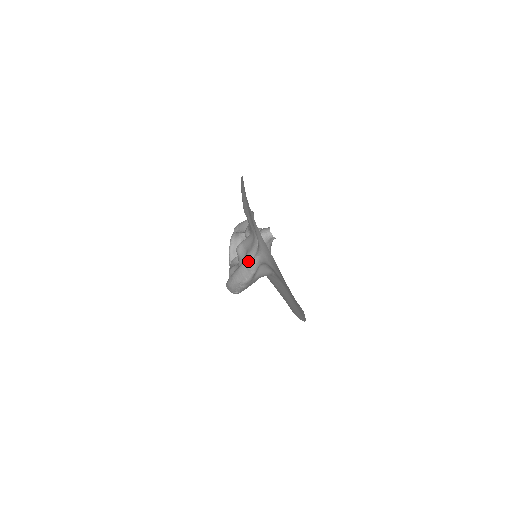
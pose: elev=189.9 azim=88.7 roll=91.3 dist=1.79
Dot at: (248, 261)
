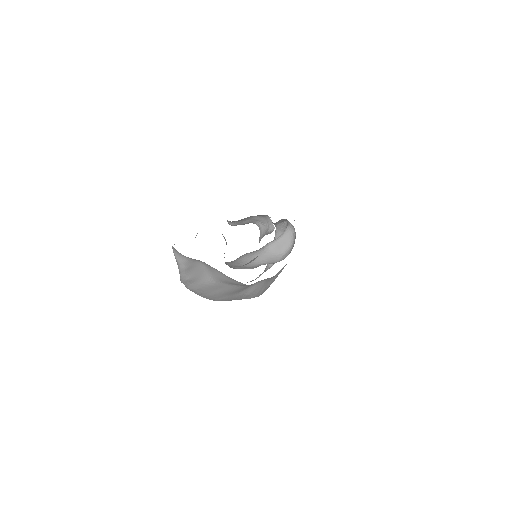
Dot at: occluded
